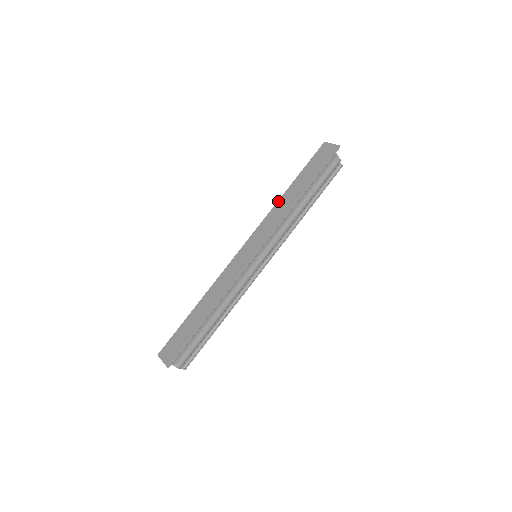
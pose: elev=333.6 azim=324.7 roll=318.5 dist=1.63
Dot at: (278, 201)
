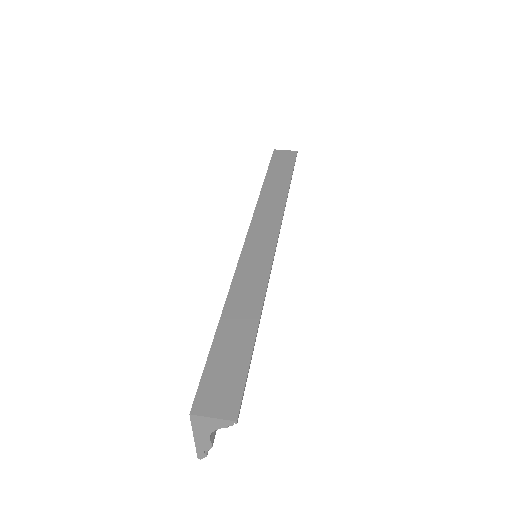
Dot at: (261, 193)
